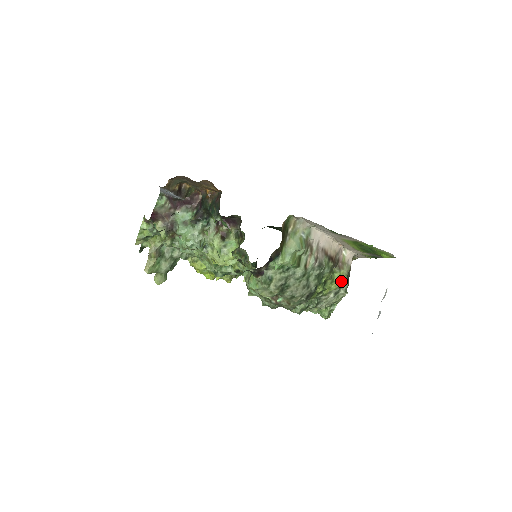
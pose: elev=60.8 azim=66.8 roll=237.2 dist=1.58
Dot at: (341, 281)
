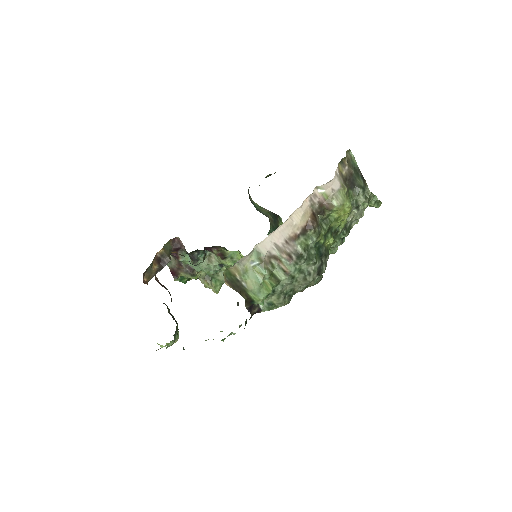
Dot at: (345, 209)
